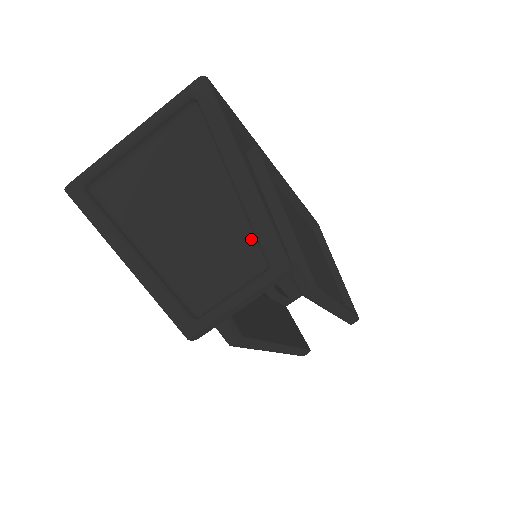
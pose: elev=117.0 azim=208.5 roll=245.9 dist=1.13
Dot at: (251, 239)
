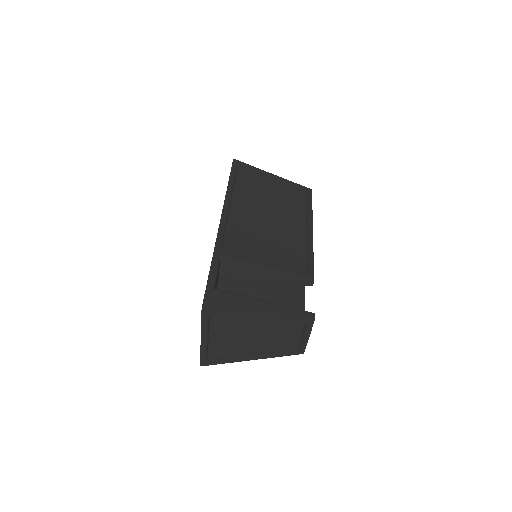
Dot at: occluded
